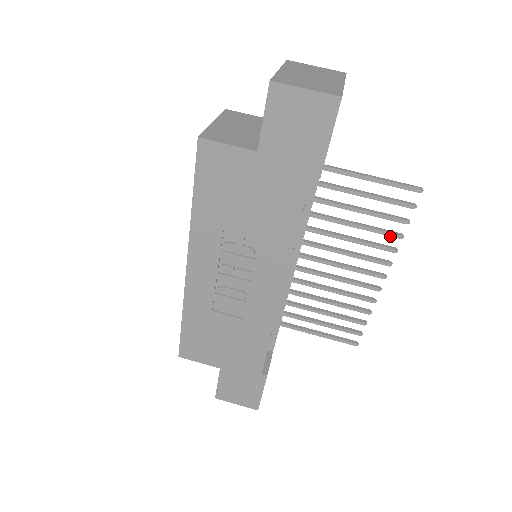
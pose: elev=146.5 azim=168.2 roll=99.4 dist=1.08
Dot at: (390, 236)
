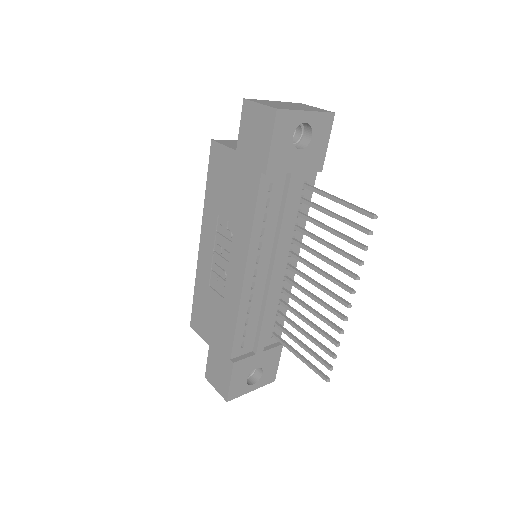
Dot at: (352, 261)
